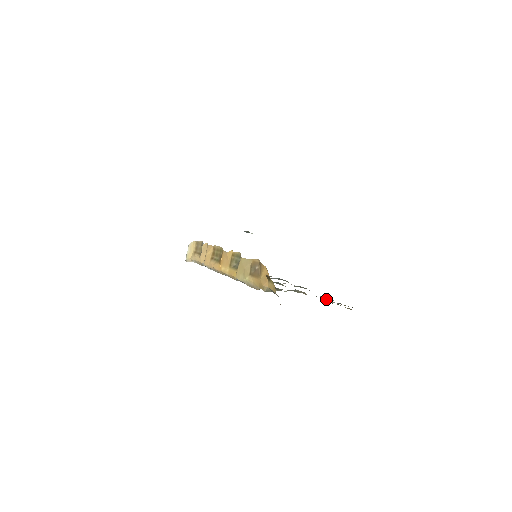
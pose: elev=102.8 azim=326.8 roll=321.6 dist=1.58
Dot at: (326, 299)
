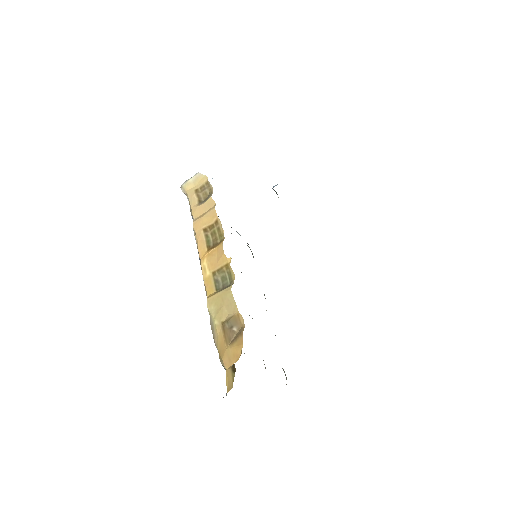
Dot at: occluded
